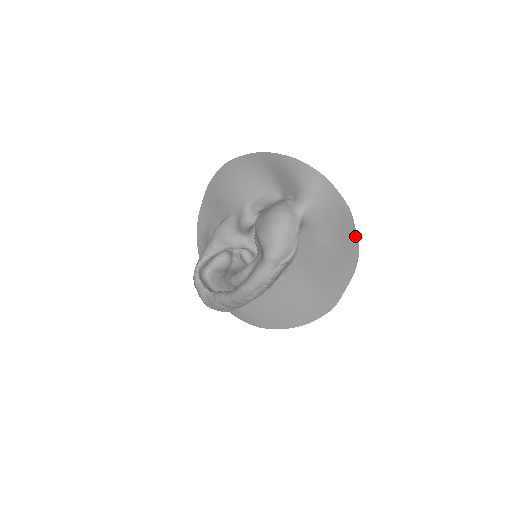
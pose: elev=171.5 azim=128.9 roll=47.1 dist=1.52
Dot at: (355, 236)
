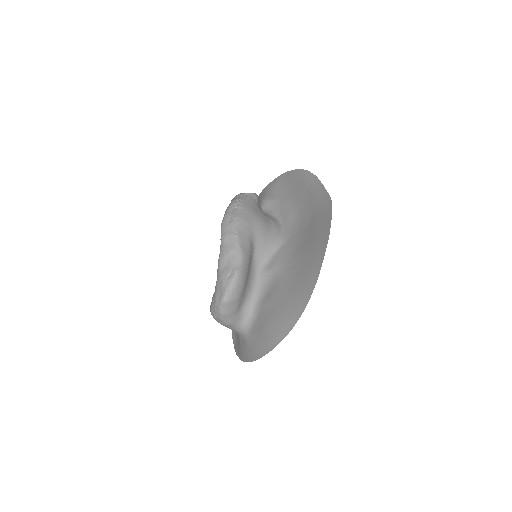
Dot at: (296, 171)
